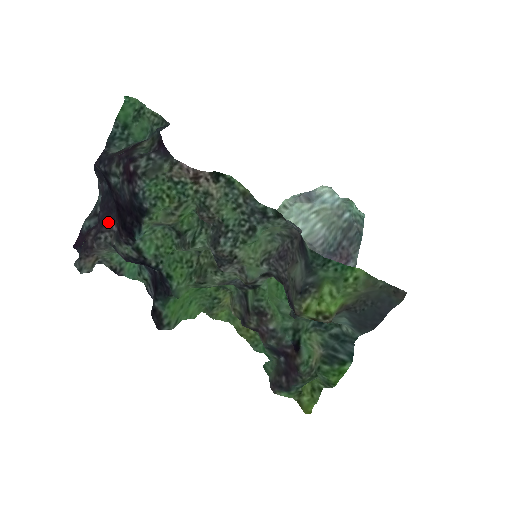
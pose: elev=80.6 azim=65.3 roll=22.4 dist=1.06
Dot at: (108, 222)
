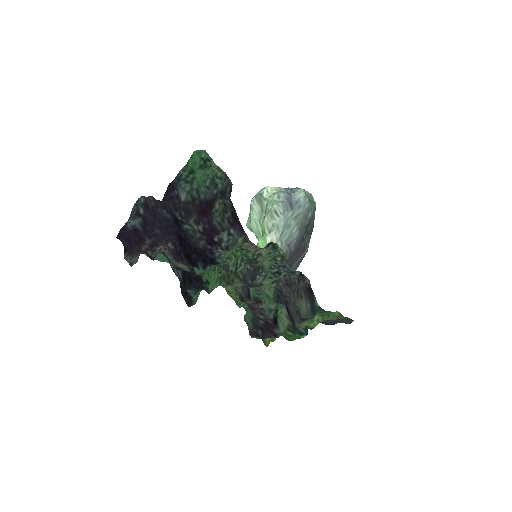
Dot at: (165, 240)
